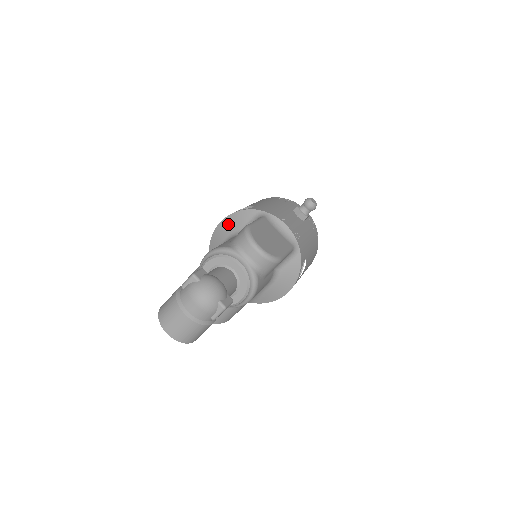
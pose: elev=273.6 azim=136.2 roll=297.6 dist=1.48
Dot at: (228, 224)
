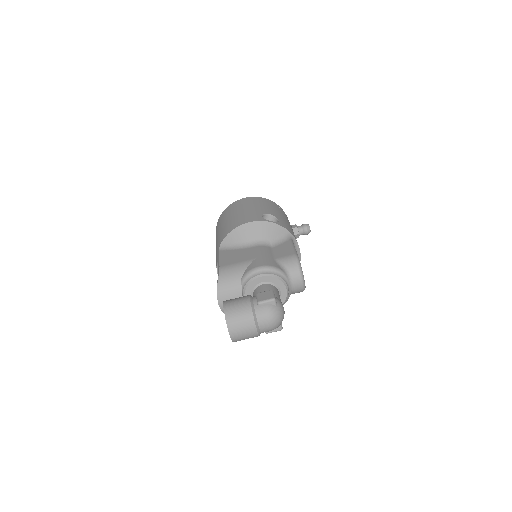
Dot at: (259, 229)
